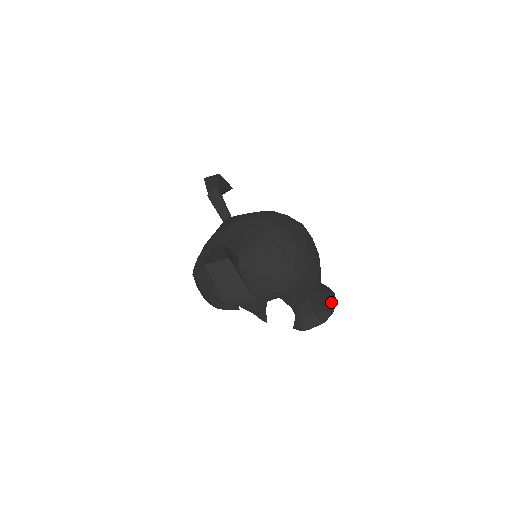
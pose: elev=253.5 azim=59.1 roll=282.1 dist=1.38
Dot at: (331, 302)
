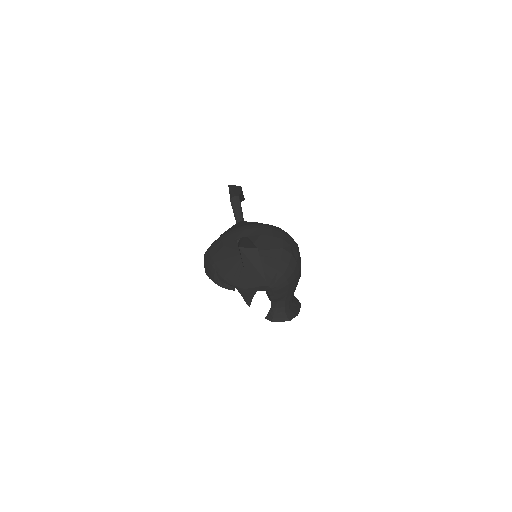
Dot at: (297, 308)
